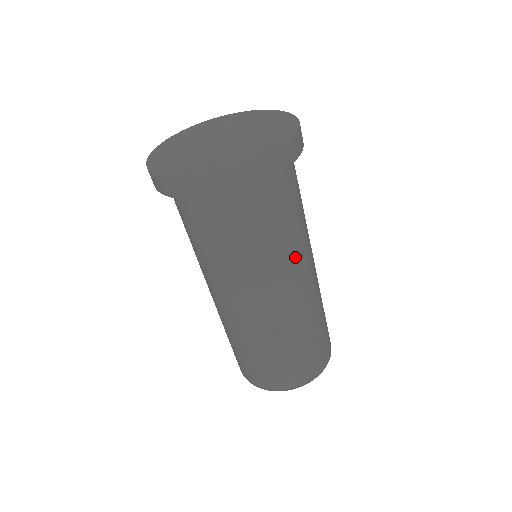
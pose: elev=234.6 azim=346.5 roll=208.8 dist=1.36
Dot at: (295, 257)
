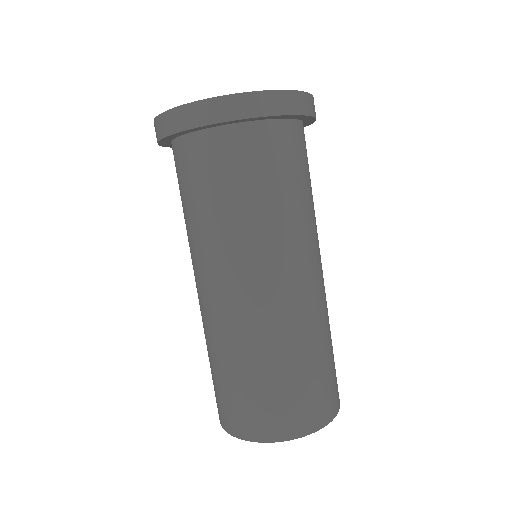
Dot at: occluded
